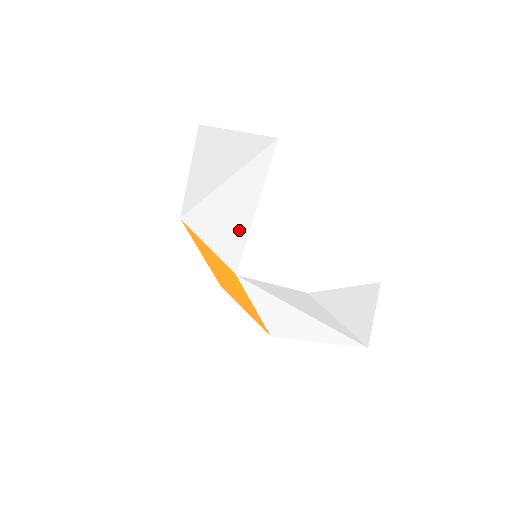
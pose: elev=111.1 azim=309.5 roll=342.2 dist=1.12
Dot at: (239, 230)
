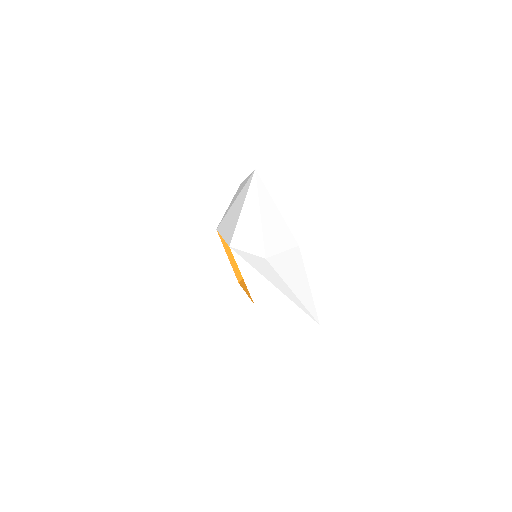
Dot at: (235, 222)
